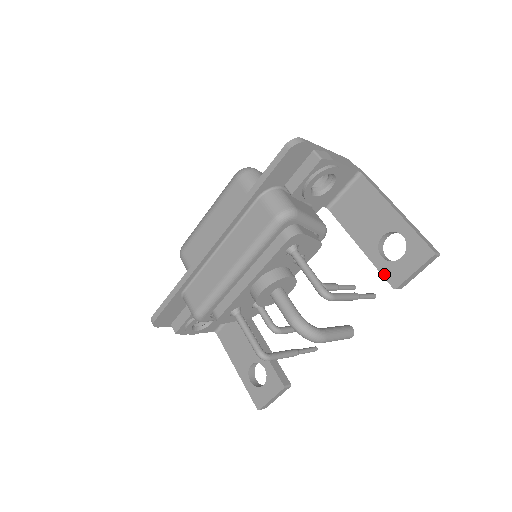
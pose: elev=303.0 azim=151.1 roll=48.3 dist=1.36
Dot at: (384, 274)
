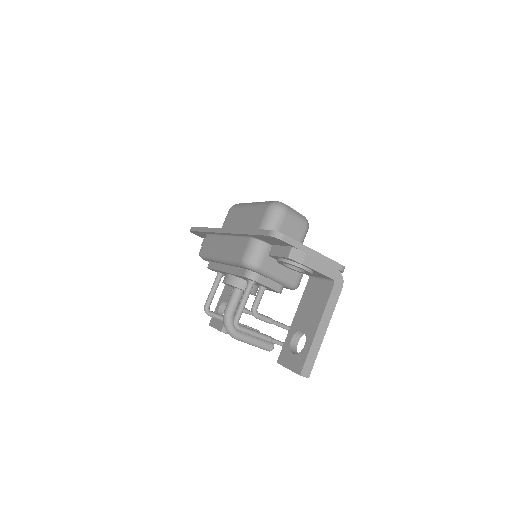
Dot at: (283, 349)
